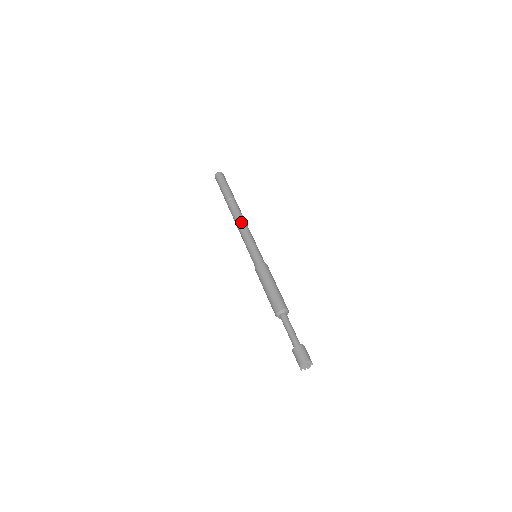
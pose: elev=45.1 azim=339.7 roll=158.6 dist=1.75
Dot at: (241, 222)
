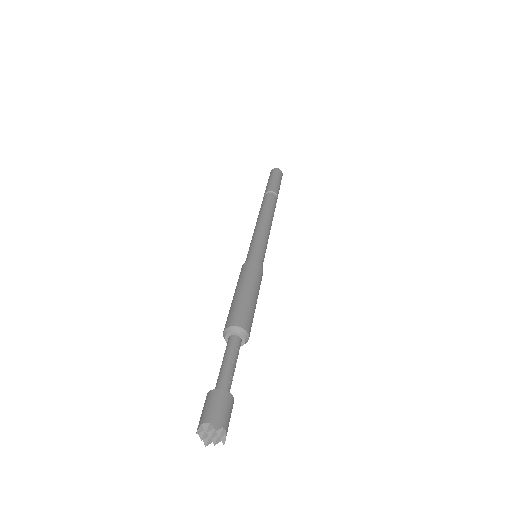
Dot at: (270, 216)
